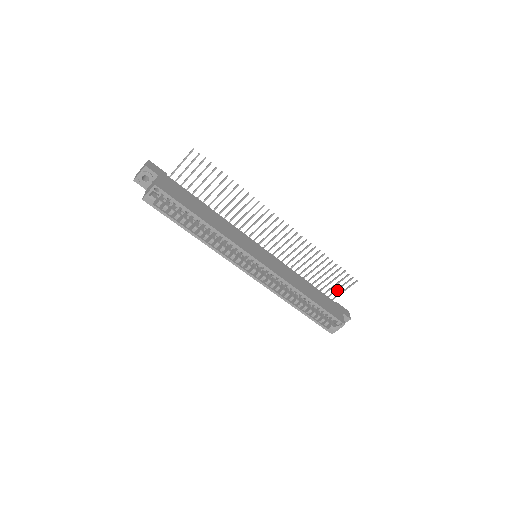
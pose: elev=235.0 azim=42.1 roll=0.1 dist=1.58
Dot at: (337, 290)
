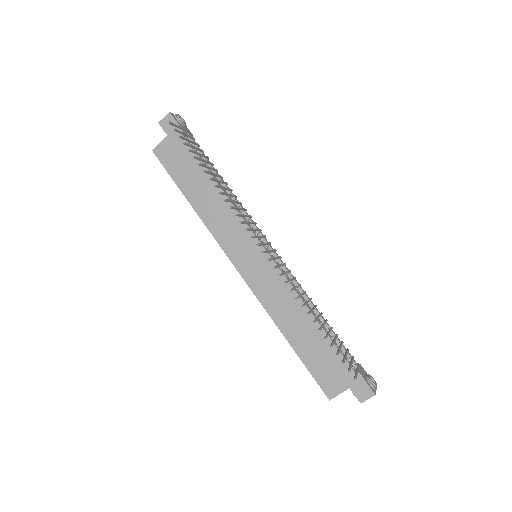
Dot at: (351, 361)
